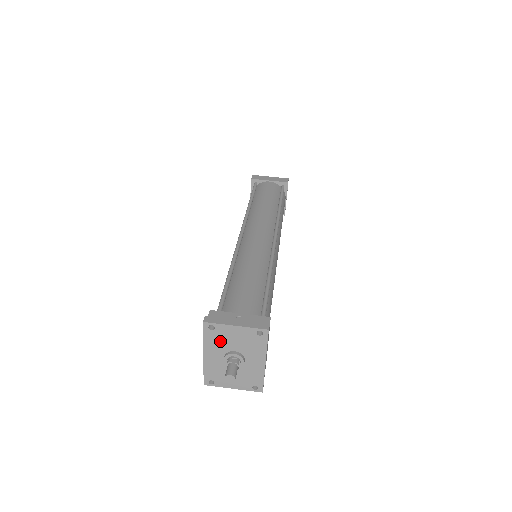
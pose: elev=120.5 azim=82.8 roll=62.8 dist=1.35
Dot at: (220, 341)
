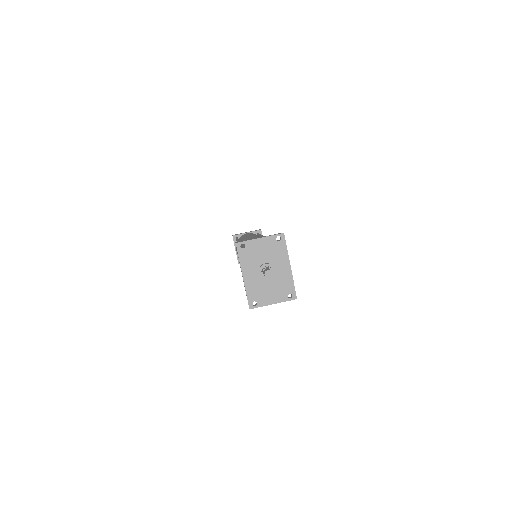
Dot at: (252, 257)
